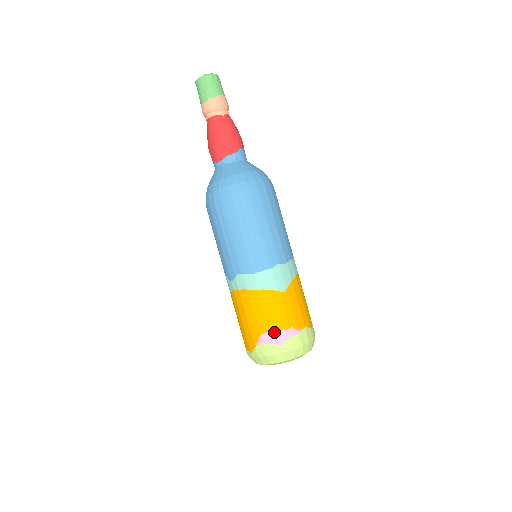
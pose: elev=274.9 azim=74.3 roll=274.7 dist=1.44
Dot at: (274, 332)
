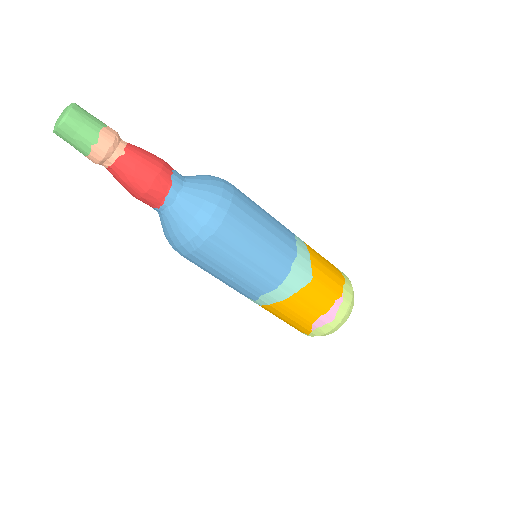
Dot at: (323, 316)
